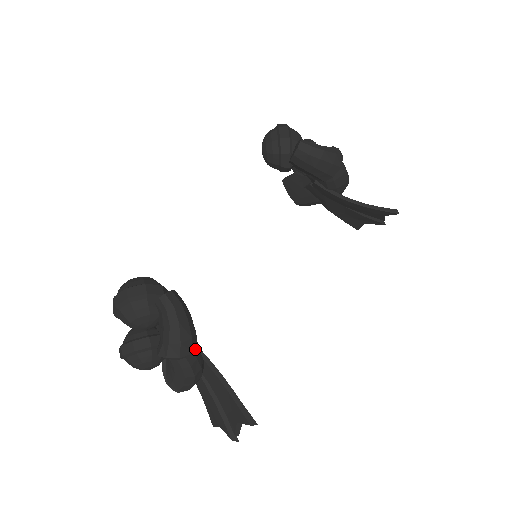
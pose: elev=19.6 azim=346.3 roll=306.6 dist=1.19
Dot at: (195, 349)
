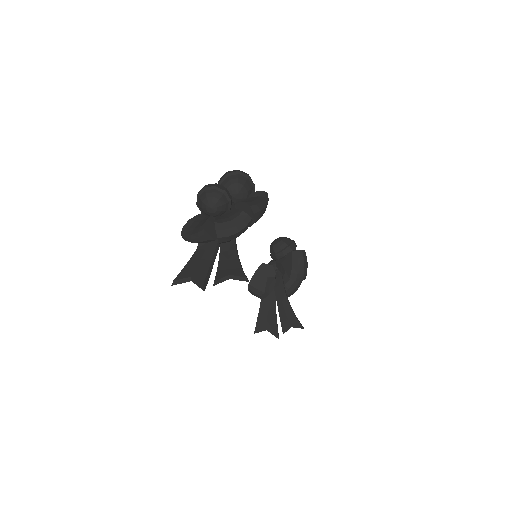
Dot at: occluded
